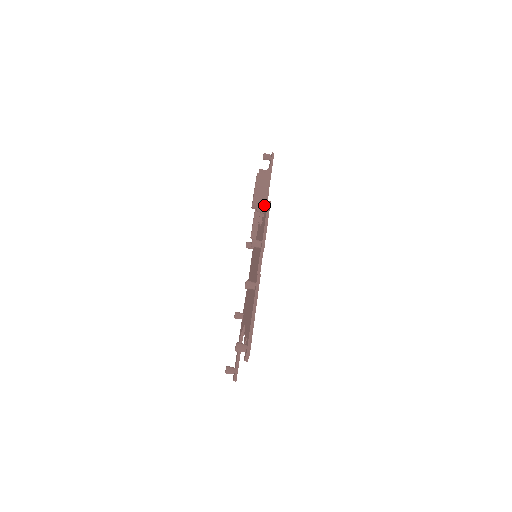
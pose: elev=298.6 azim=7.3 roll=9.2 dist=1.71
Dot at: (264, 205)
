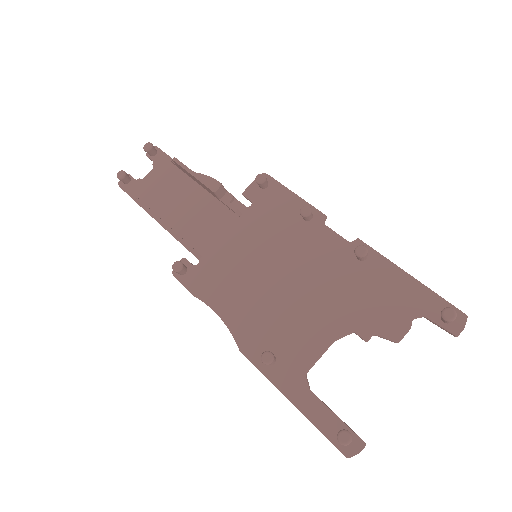
Dot at: (227, 191)
